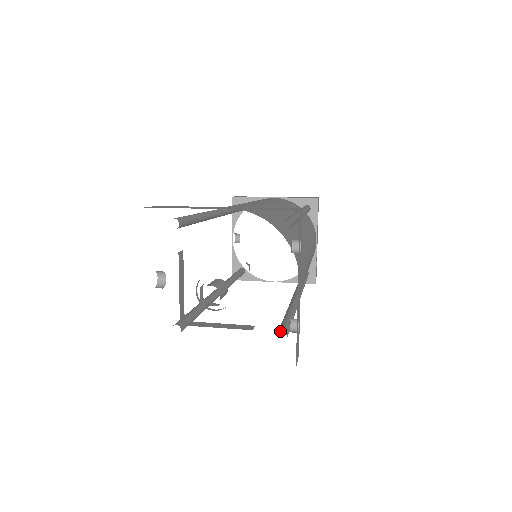
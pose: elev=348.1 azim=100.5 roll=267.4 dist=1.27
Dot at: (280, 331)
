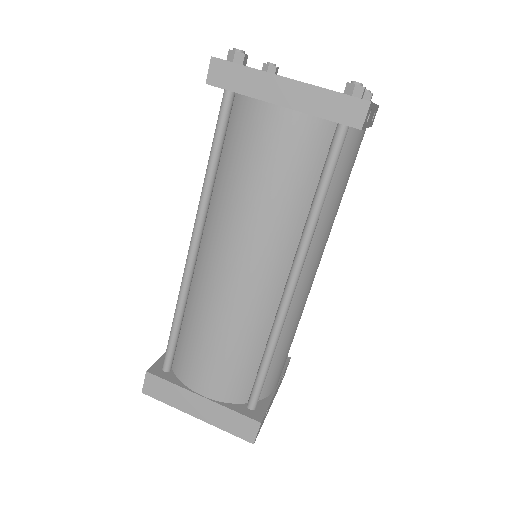
Dot at: occluded
